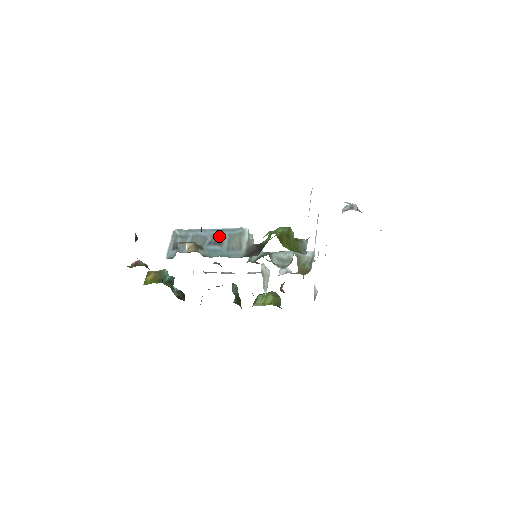
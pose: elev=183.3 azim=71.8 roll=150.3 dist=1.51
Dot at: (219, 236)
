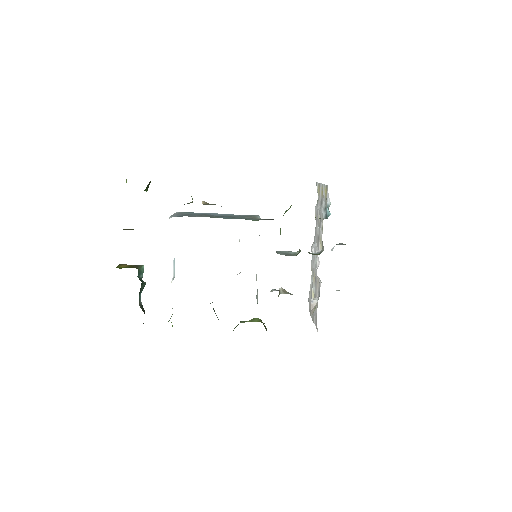
Dot at: (229, 216)
